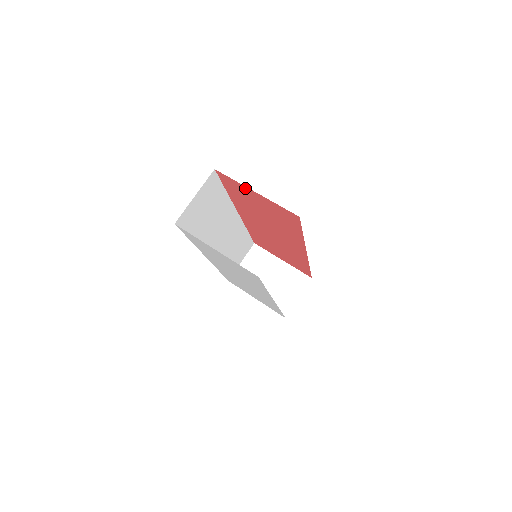
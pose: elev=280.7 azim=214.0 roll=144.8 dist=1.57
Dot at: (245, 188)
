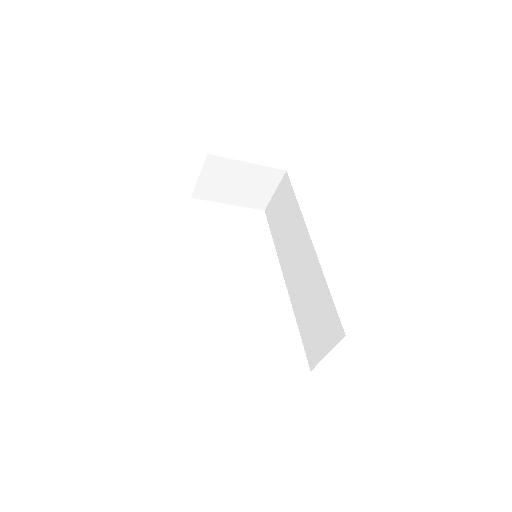
Dot at: occluded
